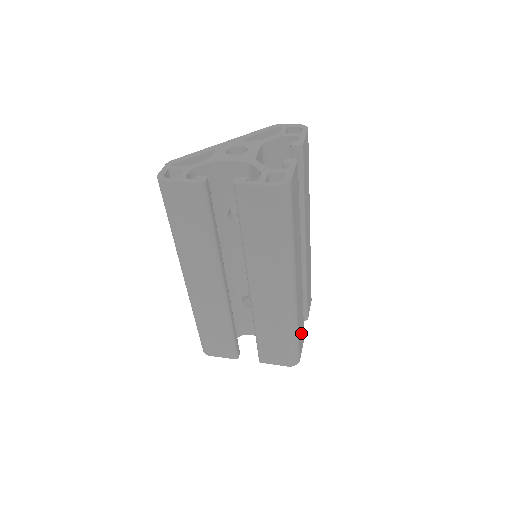
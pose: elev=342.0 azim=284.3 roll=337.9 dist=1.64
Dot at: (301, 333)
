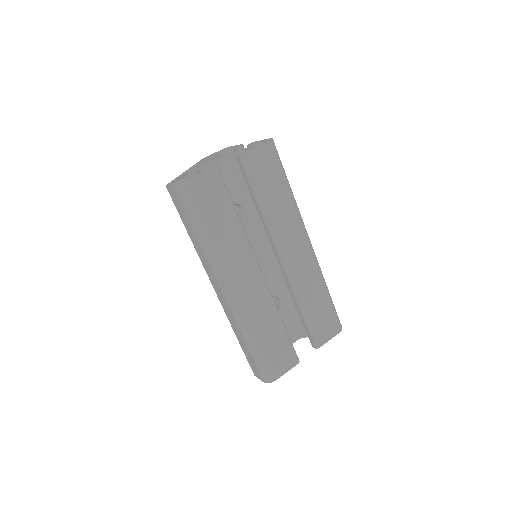
Dot at: occluded
